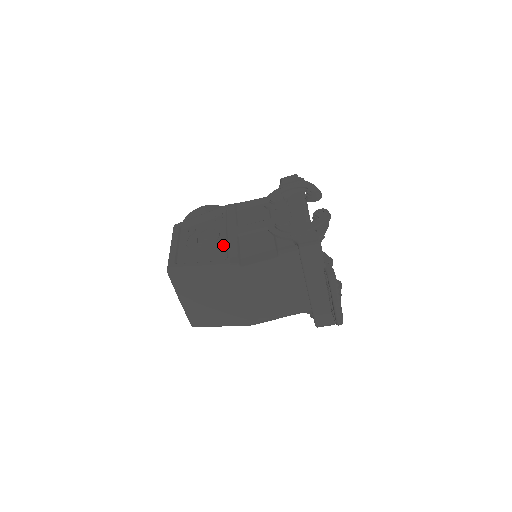
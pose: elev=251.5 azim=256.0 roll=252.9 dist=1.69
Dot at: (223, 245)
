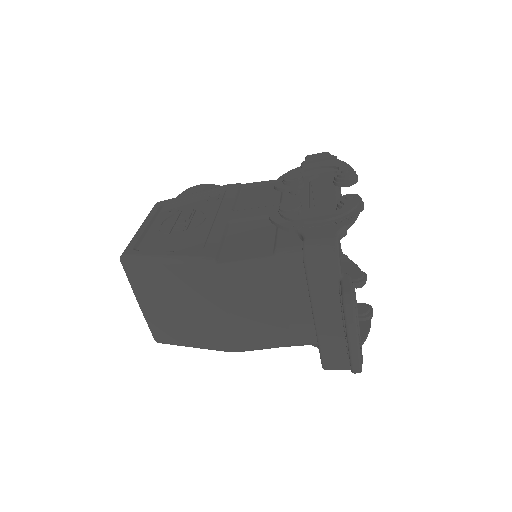
Dot at: (204, 232)
